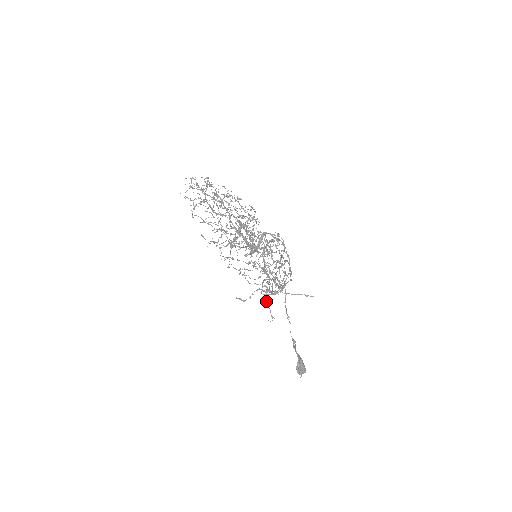
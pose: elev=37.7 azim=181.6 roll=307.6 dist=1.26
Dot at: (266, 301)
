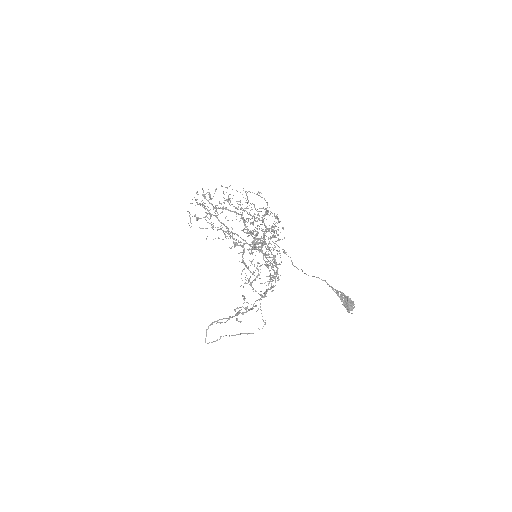
Dot at: occluded
